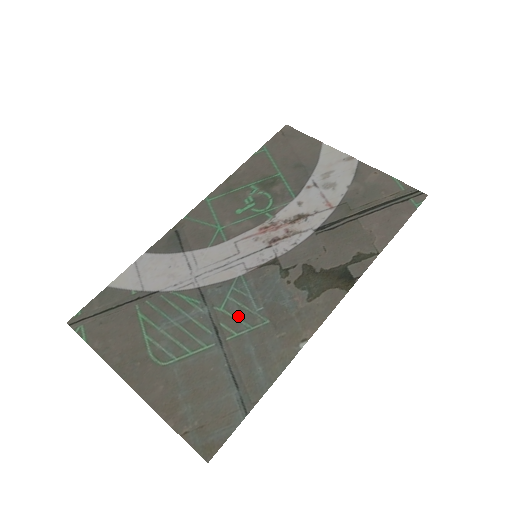
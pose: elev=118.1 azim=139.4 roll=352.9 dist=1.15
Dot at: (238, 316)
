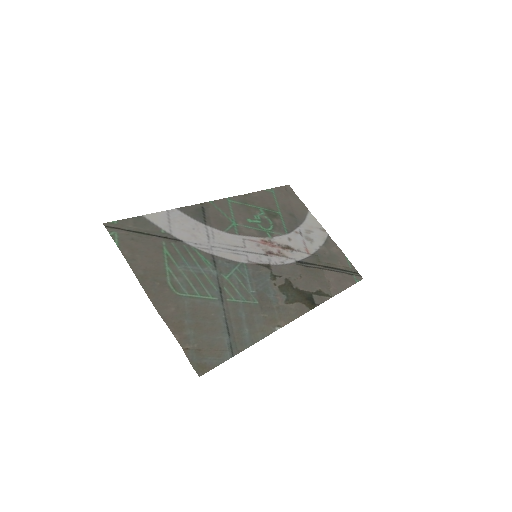
Dot at: (237, 288)
